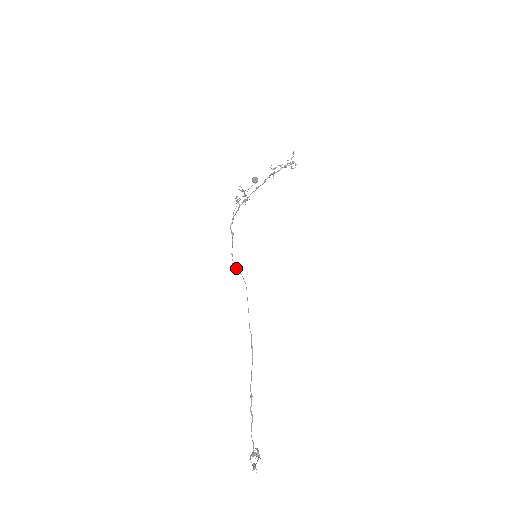
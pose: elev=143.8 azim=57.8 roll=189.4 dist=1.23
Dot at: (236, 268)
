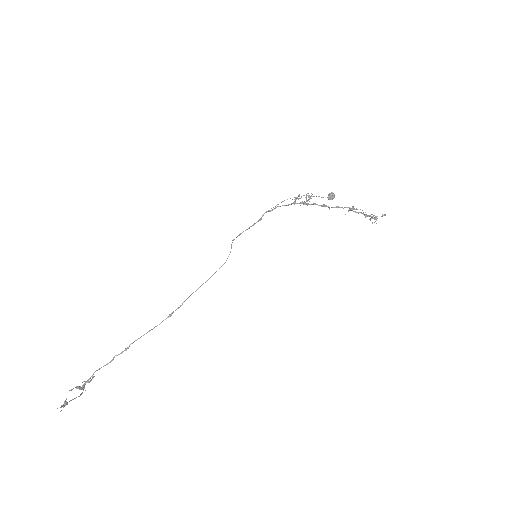
Dot at: occluded
